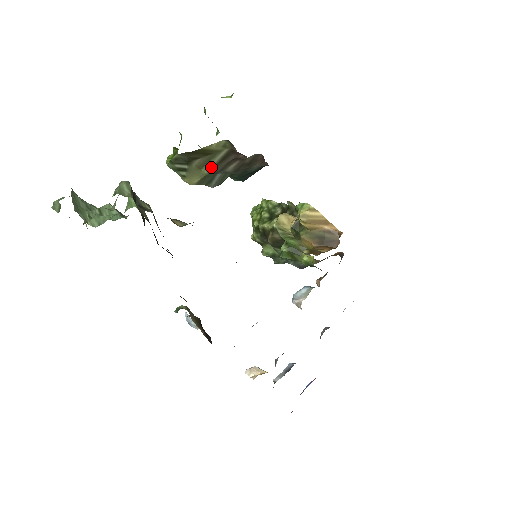
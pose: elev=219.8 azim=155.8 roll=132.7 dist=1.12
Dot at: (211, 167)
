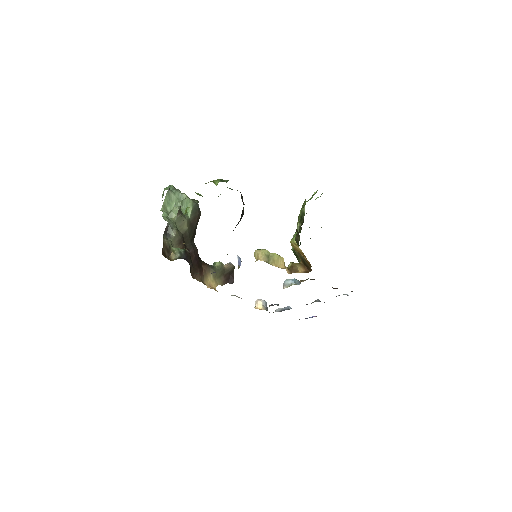
Dot at: occluded
